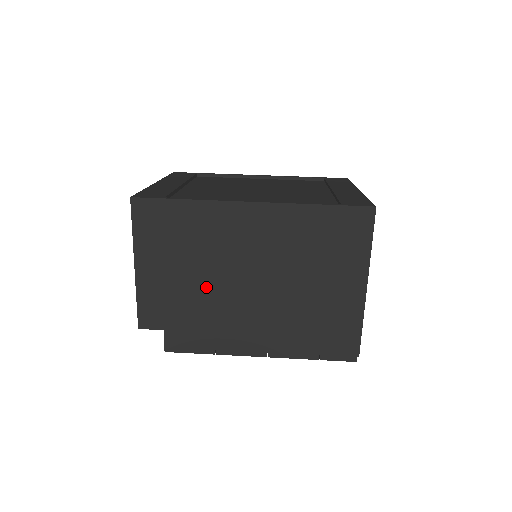
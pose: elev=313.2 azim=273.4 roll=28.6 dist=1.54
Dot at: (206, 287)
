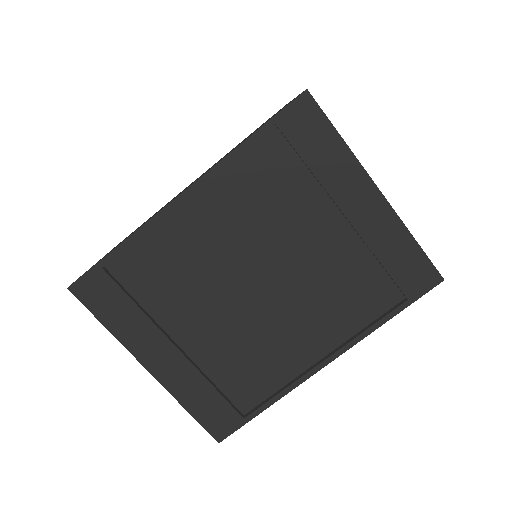
Dot at: occluded
